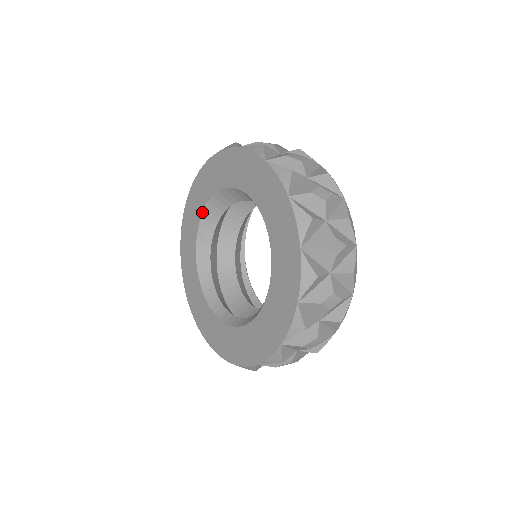
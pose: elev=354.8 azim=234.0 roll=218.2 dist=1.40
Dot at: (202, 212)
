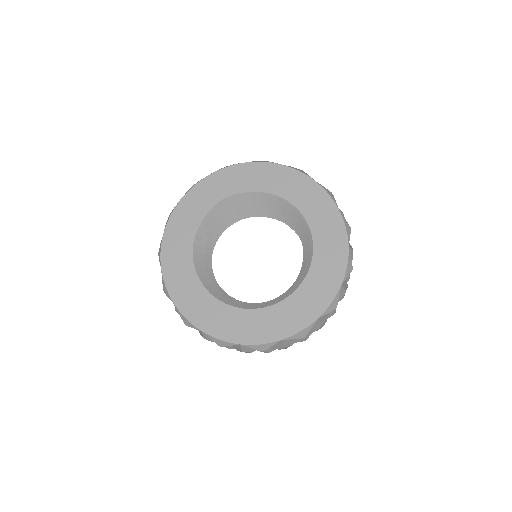
Dot at: (213, 206)
